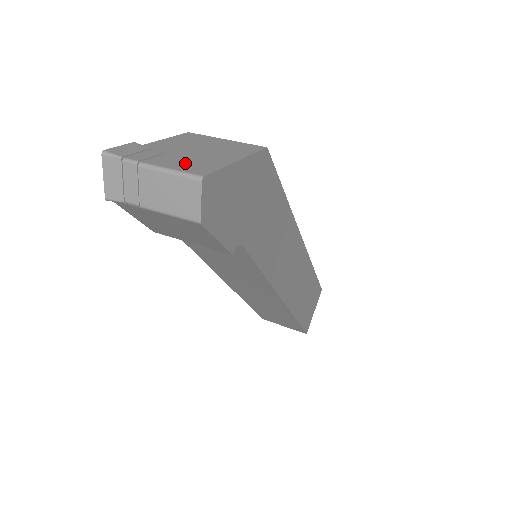
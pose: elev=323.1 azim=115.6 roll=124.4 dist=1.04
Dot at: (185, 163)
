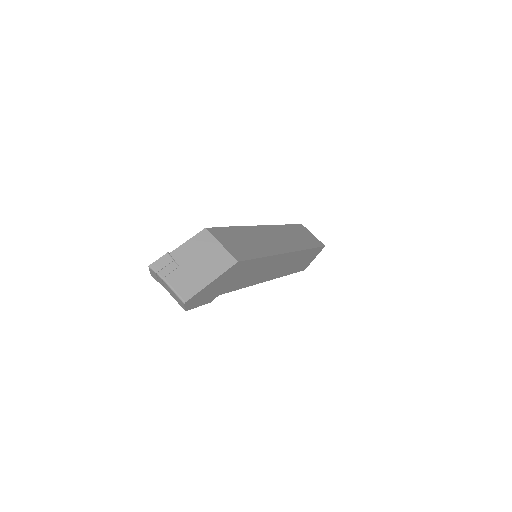
Dot at: (183, 283)
